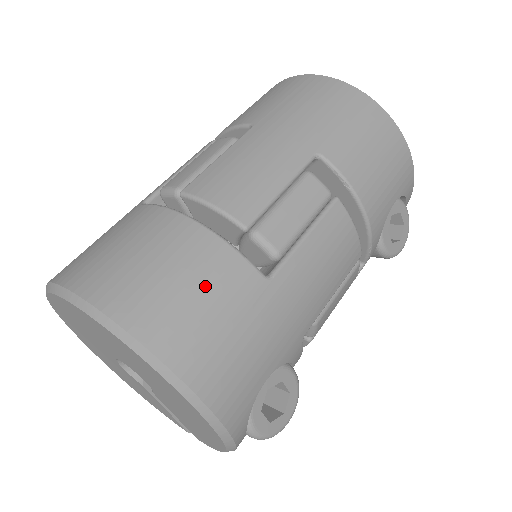
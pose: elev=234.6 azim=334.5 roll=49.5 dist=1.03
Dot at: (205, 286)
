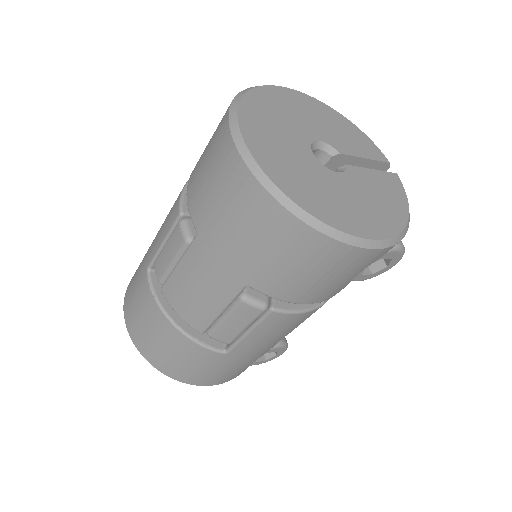
Dot at: (187, 359)
